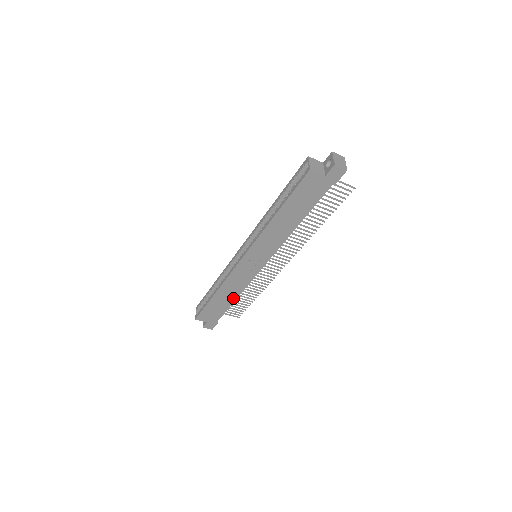
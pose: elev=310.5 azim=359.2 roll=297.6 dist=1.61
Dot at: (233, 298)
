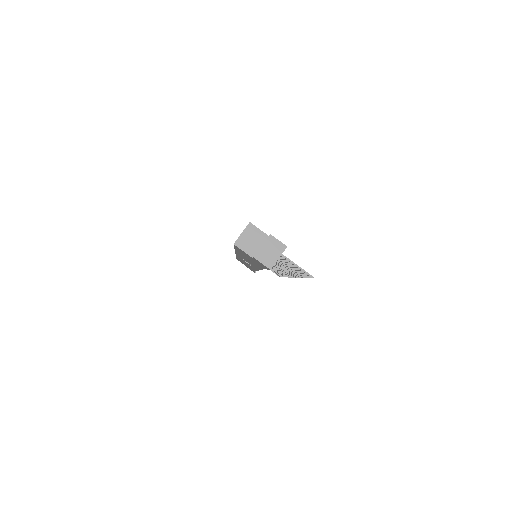
Dot at: occluded
